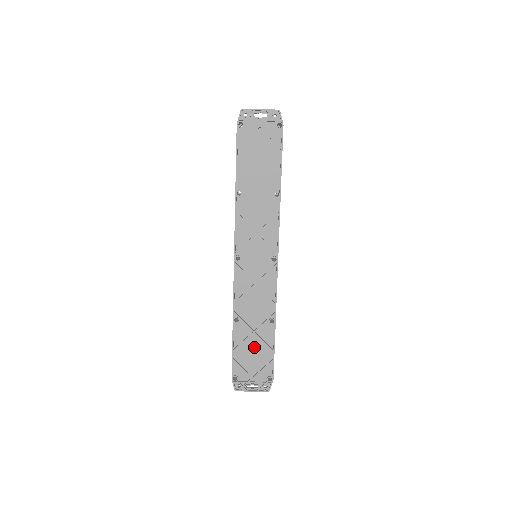
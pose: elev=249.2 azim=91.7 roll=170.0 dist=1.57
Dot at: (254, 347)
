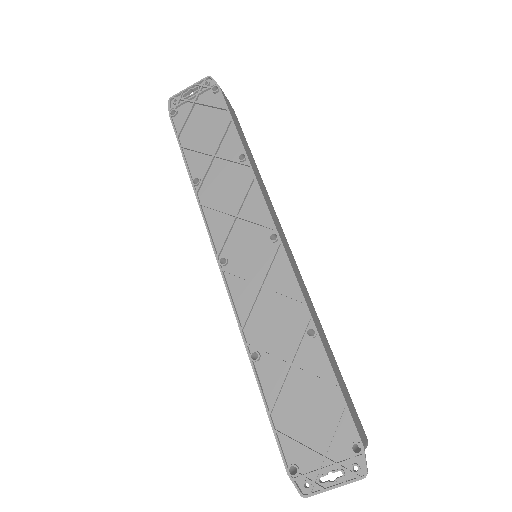
Dot at: (302, 394)
